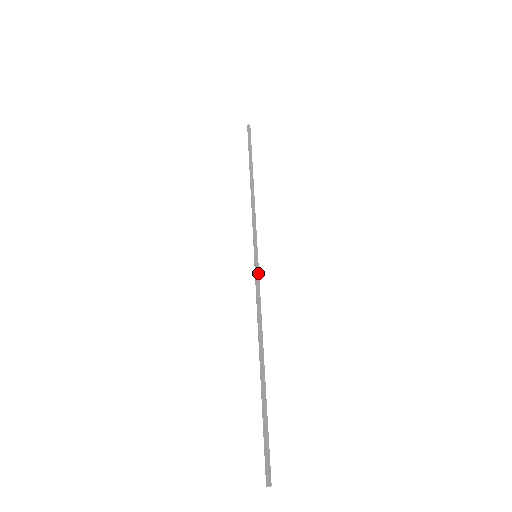
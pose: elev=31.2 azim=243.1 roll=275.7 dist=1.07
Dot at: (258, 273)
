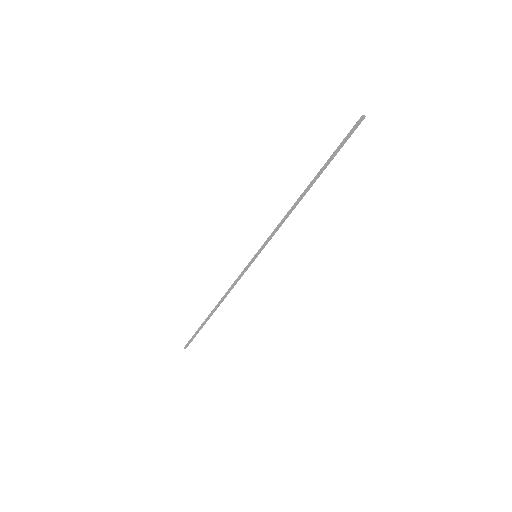
Dot at: occluded
